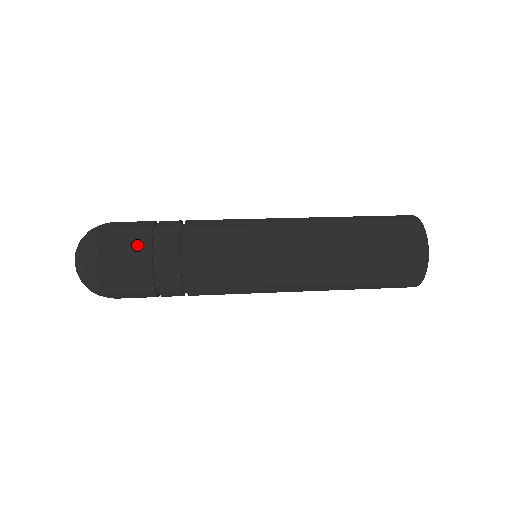
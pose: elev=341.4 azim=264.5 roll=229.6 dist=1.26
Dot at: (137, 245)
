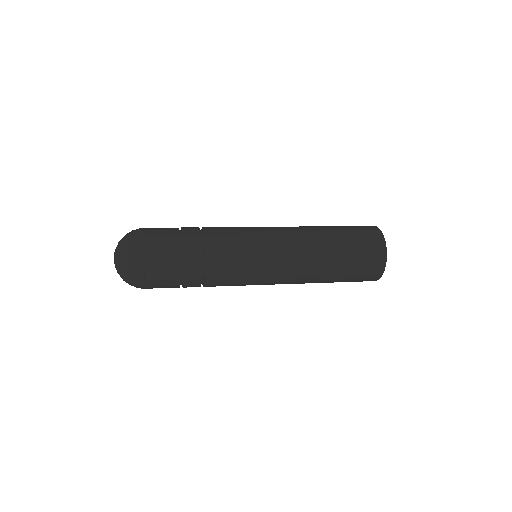
Dot at: (168, 240)
